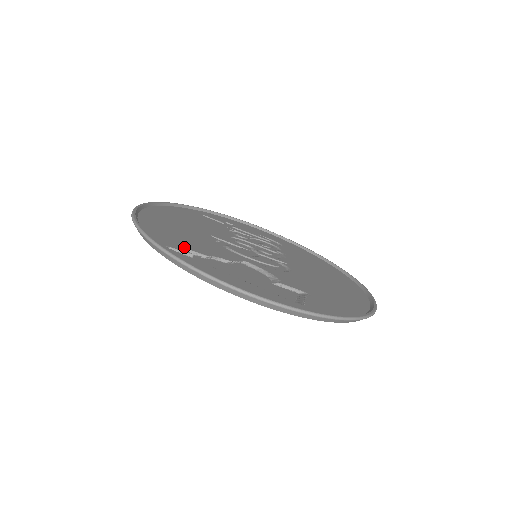
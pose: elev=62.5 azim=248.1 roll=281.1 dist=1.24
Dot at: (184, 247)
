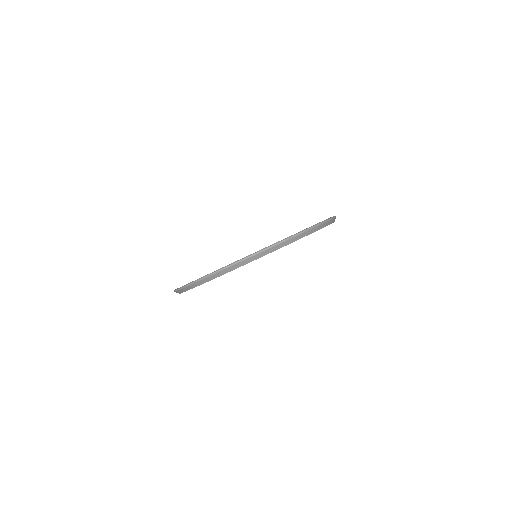
Dot at: occluded
